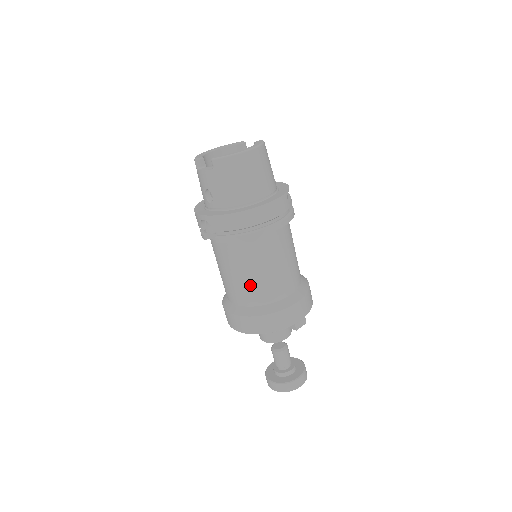
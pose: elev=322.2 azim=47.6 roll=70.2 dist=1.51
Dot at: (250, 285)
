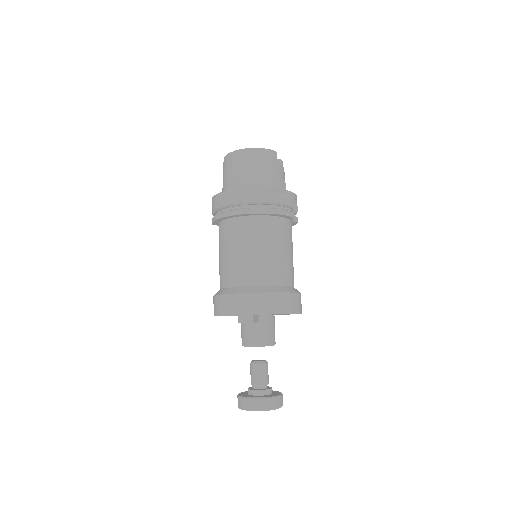
Dot at: (221, 266)
